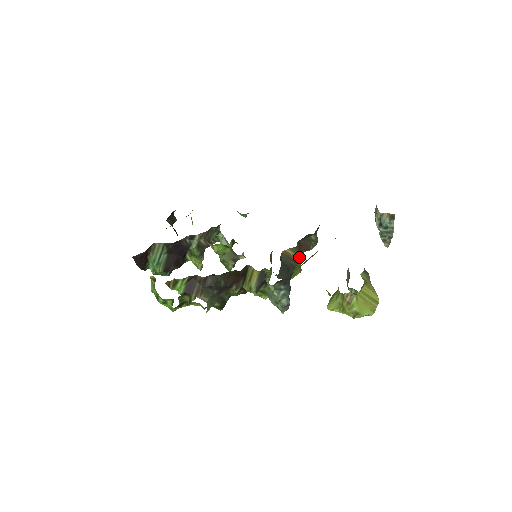
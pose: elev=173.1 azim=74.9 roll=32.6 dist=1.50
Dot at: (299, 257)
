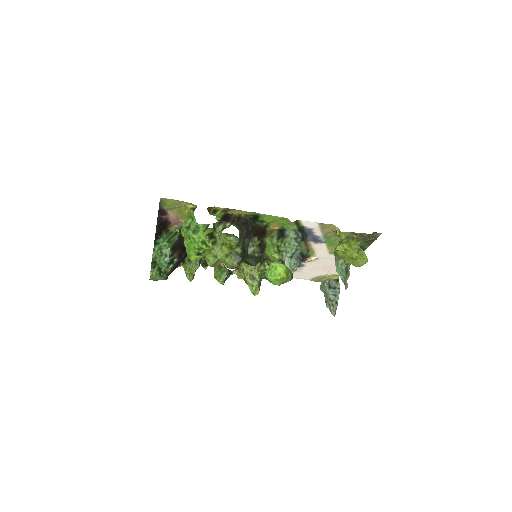
Dot at: occluded
